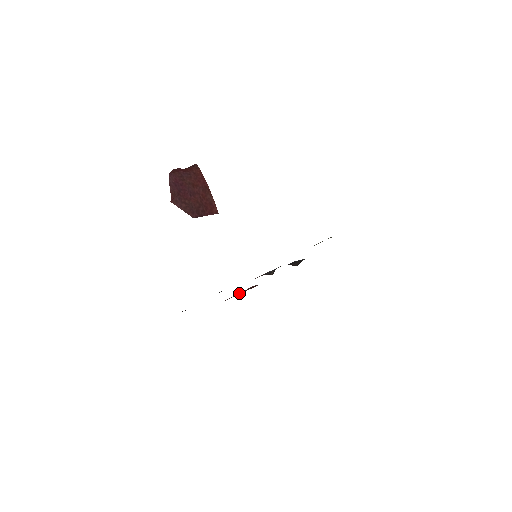
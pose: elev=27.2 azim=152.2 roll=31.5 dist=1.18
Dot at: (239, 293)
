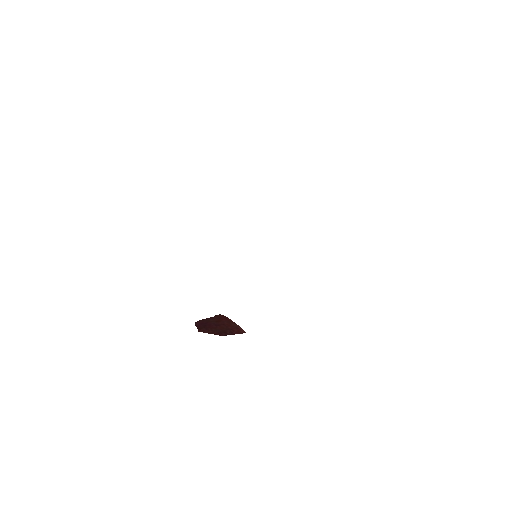
Dot at: occluded
